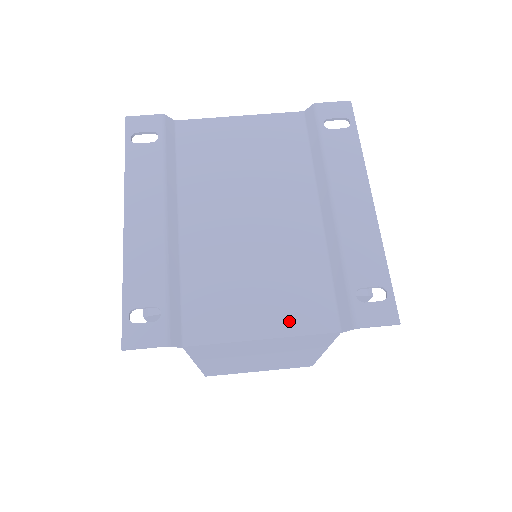
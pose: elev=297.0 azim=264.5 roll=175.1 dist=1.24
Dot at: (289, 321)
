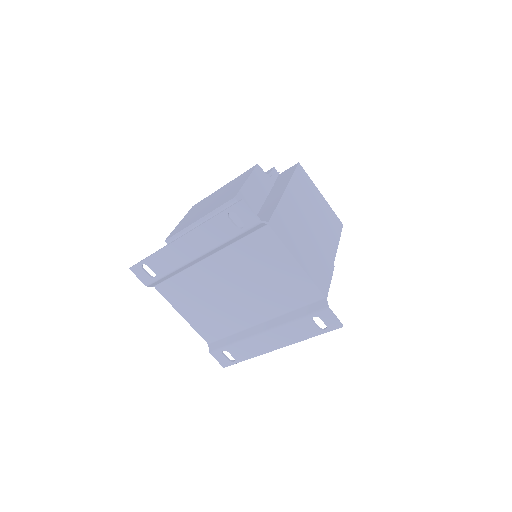
Dot at: (197, 324)
